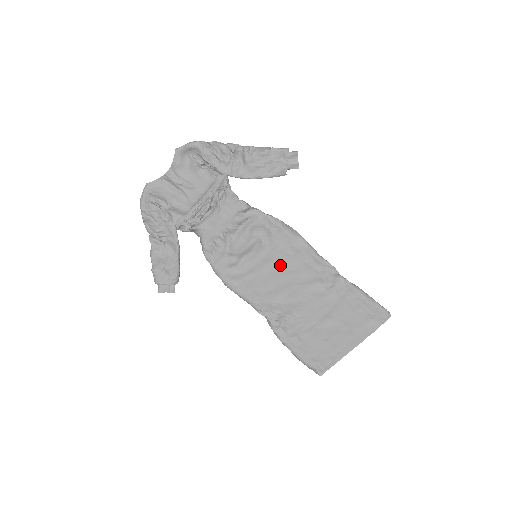
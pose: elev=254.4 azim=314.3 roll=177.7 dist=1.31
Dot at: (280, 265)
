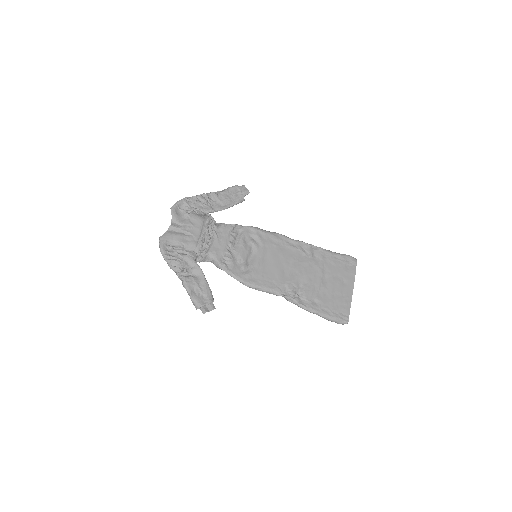
Dot at: (274, 254)
